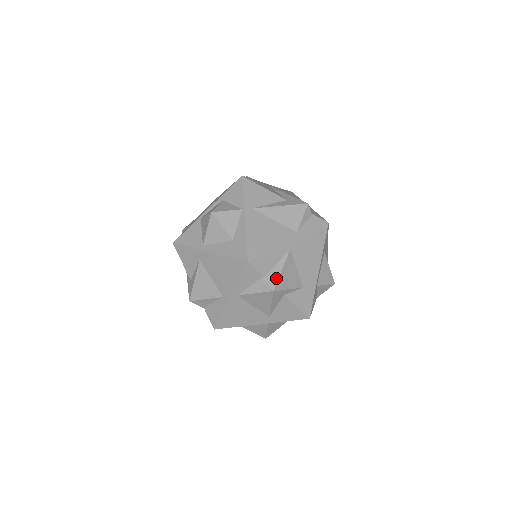
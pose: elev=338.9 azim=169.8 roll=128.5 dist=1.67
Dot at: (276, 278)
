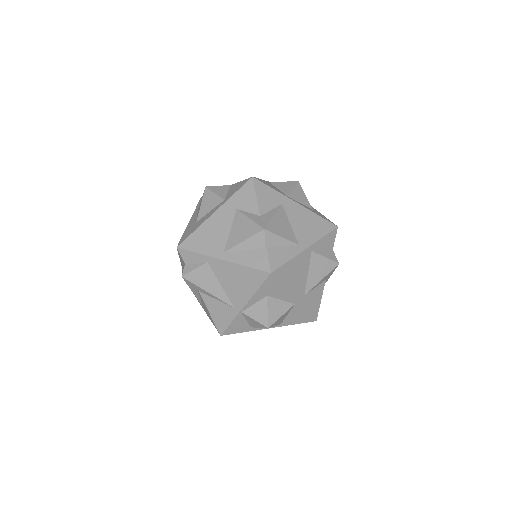
Dot at: occluded
